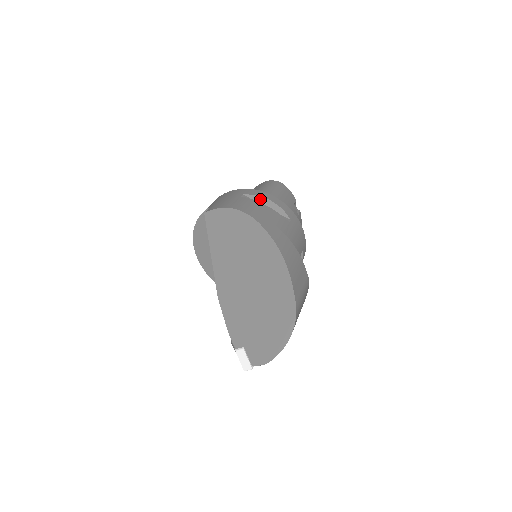
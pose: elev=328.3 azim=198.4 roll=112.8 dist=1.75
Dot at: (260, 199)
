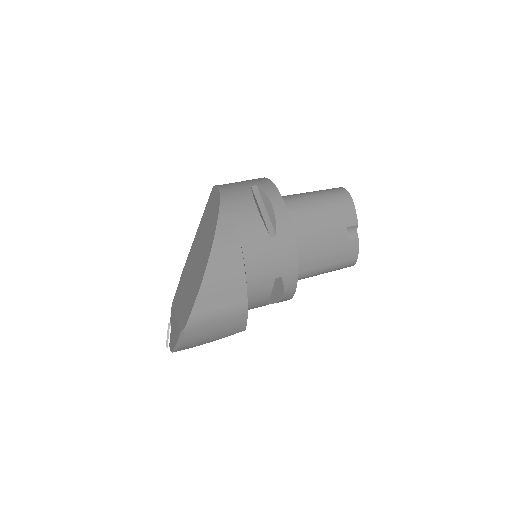
Dot at: (265, 198)
